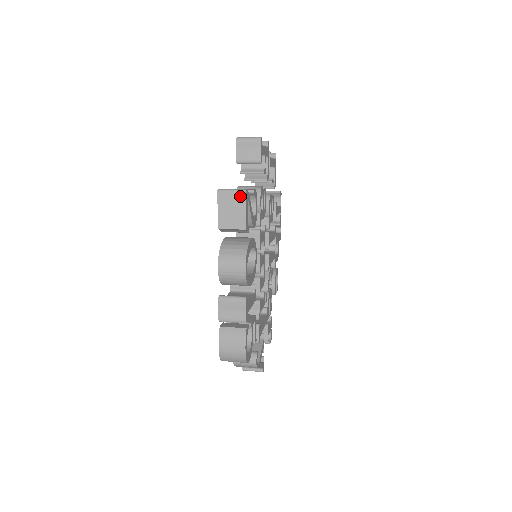
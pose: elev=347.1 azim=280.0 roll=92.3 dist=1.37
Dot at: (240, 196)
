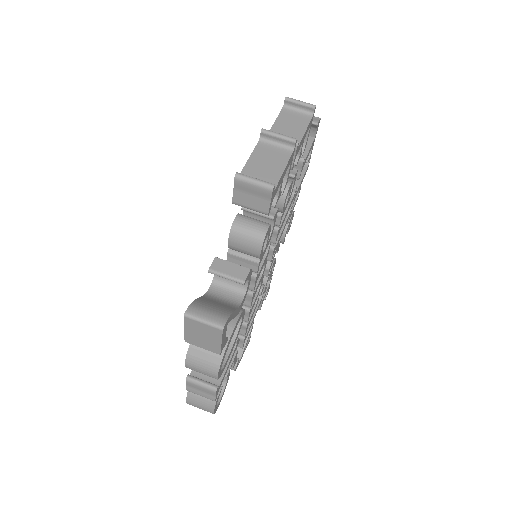
Dot at: (214, 331)
